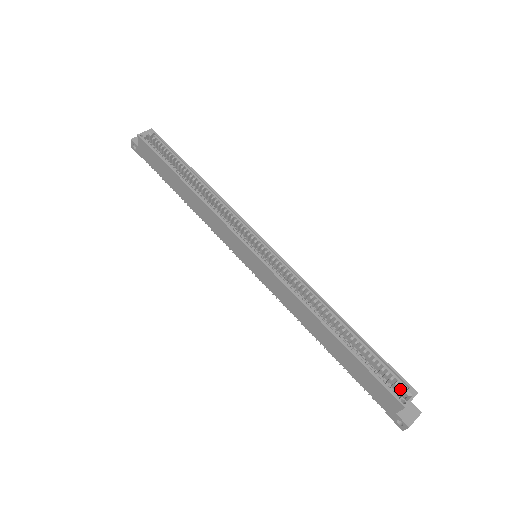
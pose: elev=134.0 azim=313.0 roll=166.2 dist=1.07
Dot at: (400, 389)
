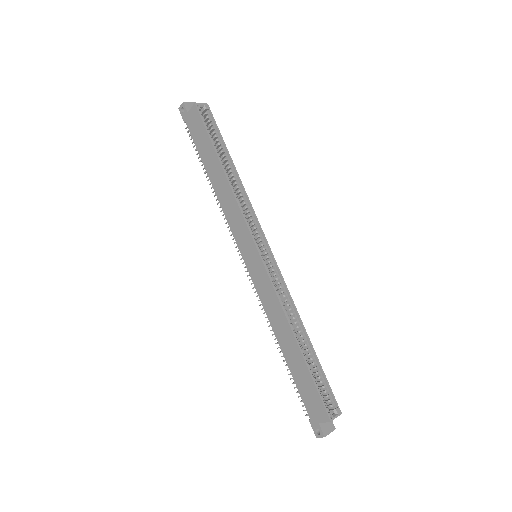
Dot at: (330, 406)
